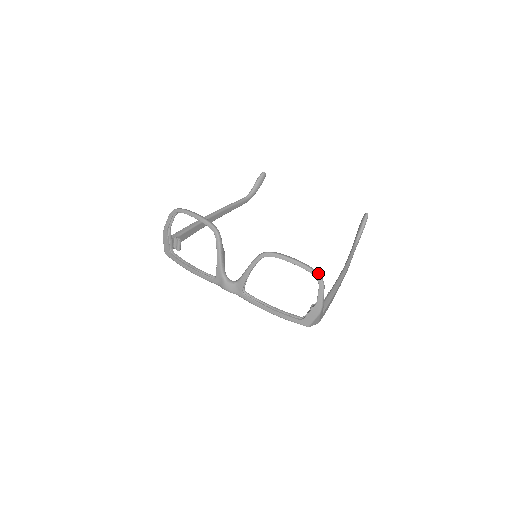
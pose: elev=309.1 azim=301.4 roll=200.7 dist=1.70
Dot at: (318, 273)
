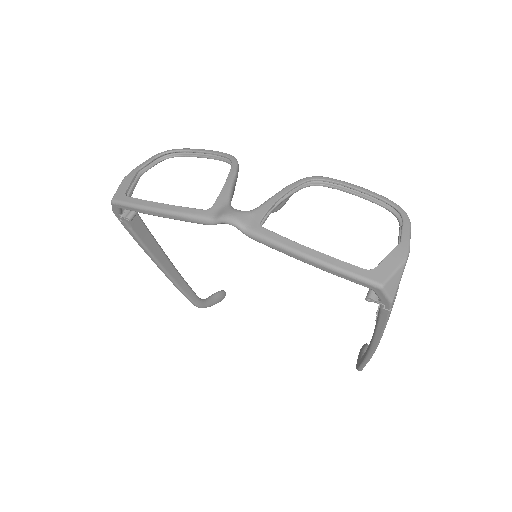
Dot at: (398, 207)
